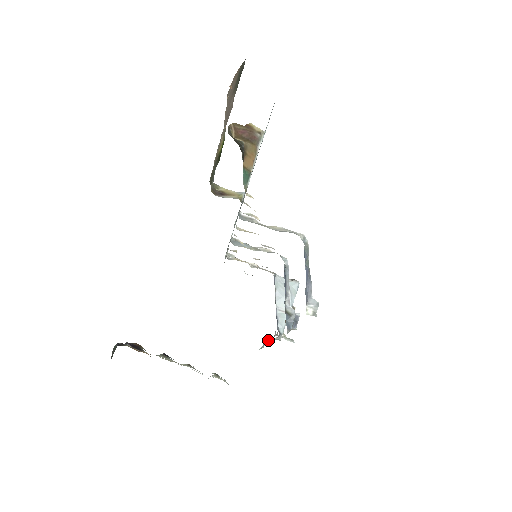
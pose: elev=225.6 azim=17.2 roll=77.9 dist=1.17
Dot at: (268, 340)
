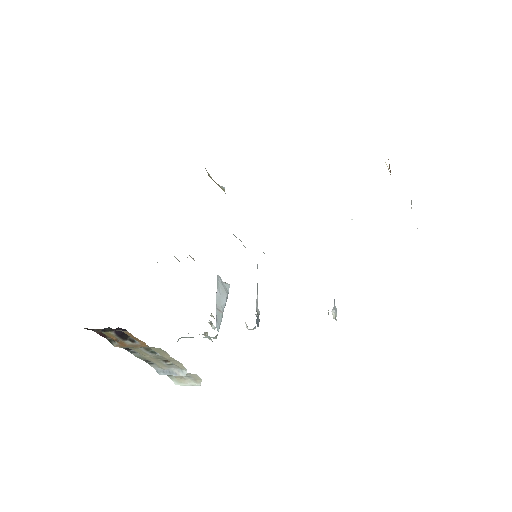
Dot at: (180, 338)
